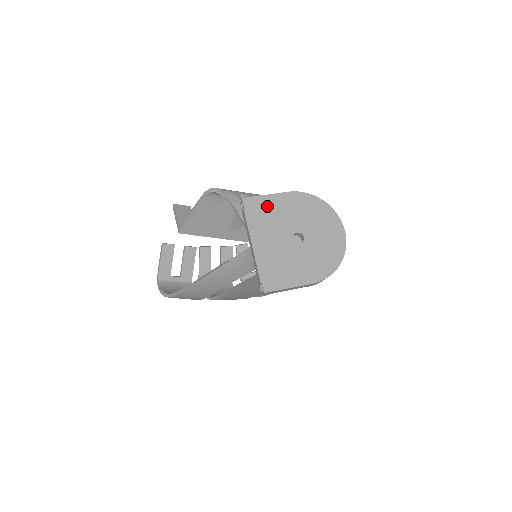
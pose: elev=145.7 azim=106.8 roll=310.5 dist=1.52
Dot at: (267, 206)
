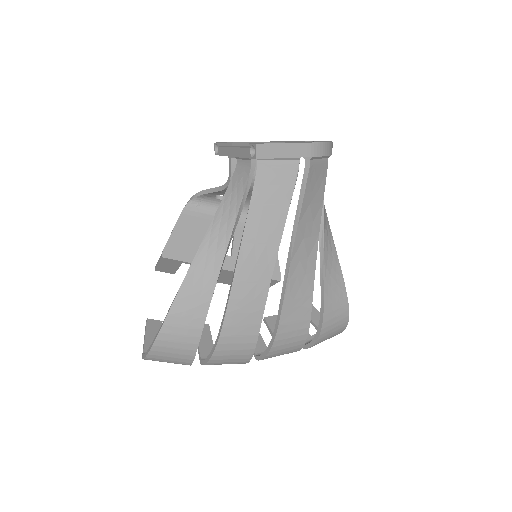
Dot at: (240, 142)
